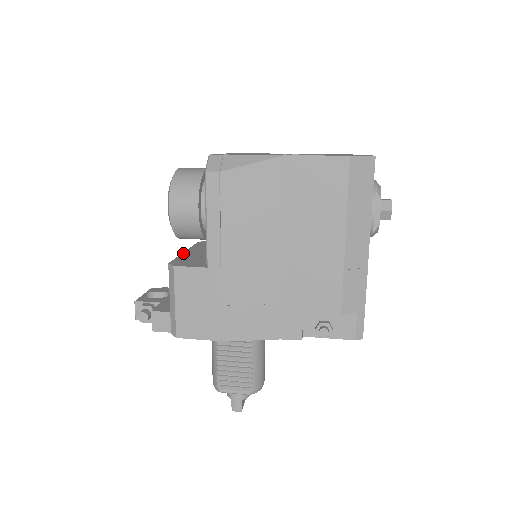
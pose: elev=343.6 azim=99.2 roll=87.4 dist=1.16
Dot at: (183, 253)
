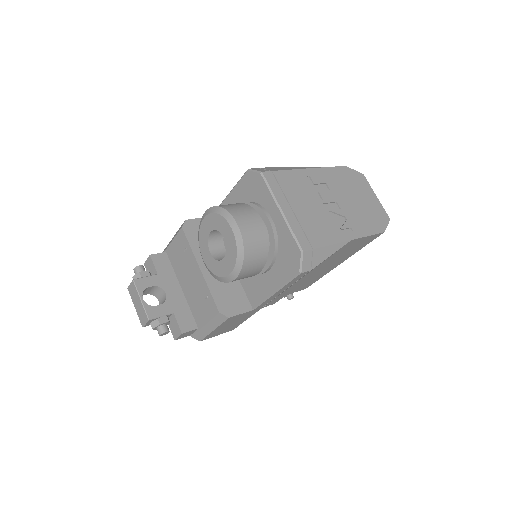
Dot at: (204, 276)
